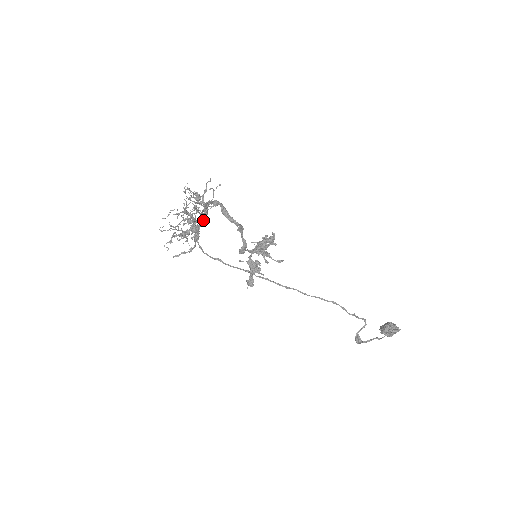
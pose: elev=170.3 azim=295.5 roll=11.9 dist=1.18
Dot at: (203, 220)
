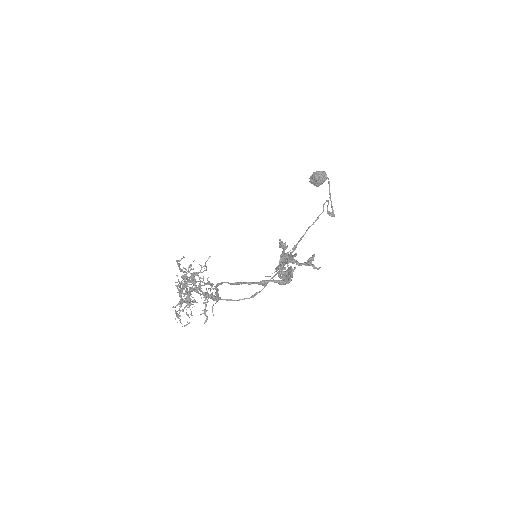
Dot at: occluded
